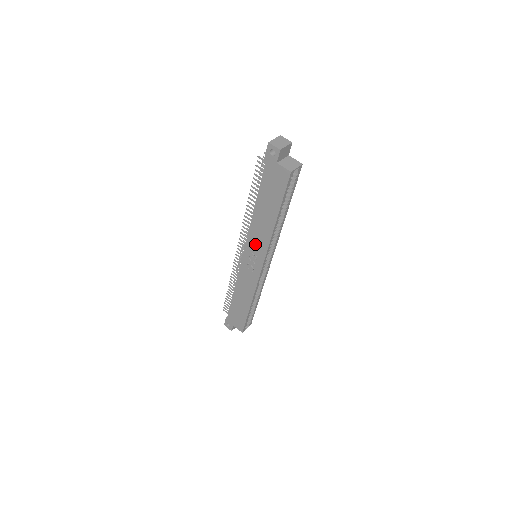
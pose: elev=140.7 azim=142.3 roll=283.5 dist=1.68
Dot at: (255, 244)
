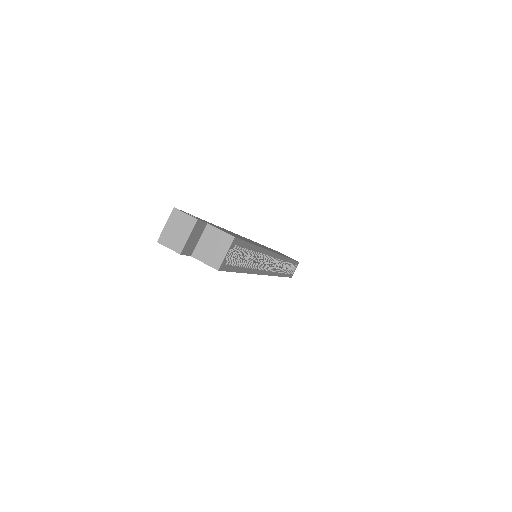
Dot at: occluded
